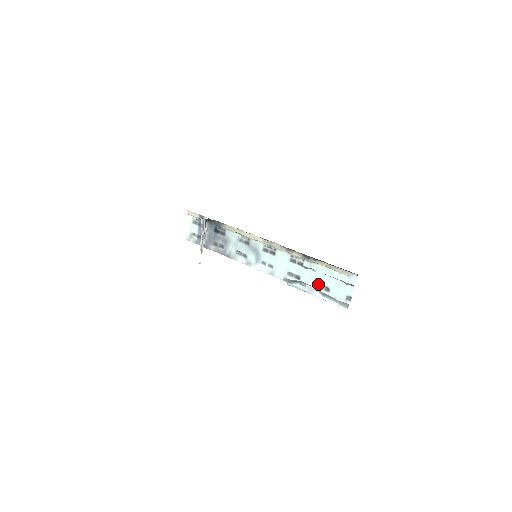
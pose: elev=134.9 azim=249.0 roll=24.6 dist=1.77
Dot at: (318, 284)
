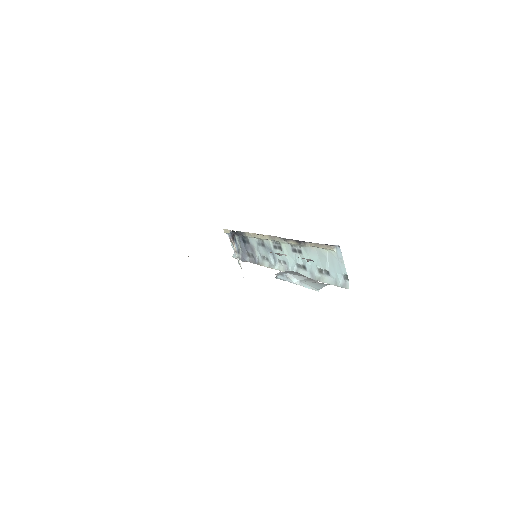
Dot at: (319, 269)
